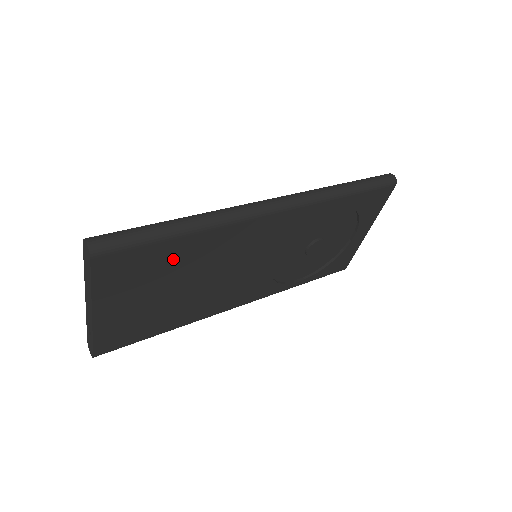
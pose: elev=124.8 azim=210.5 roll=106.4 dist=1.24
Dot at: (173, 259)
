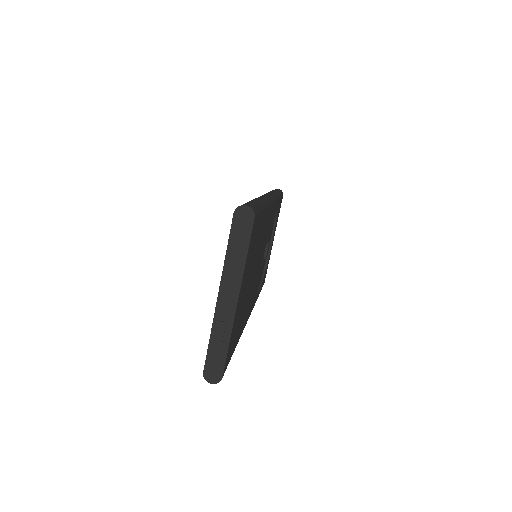
Dot at: (258, 237)
